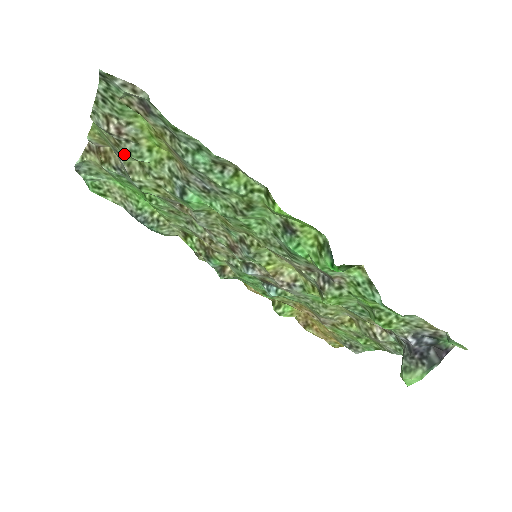
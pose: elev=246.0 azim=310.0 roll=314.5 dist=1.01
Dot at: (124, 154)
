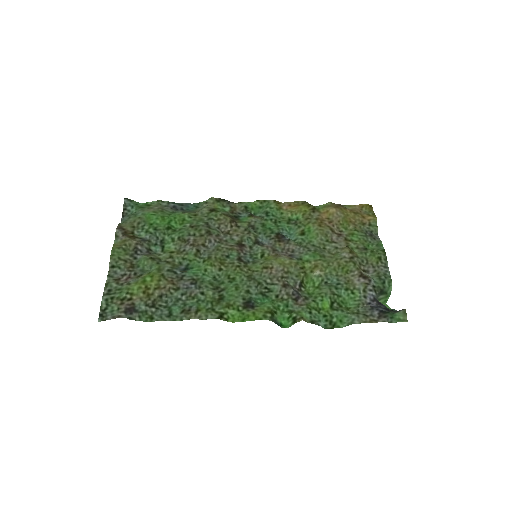
Dot at: (139, 261)
